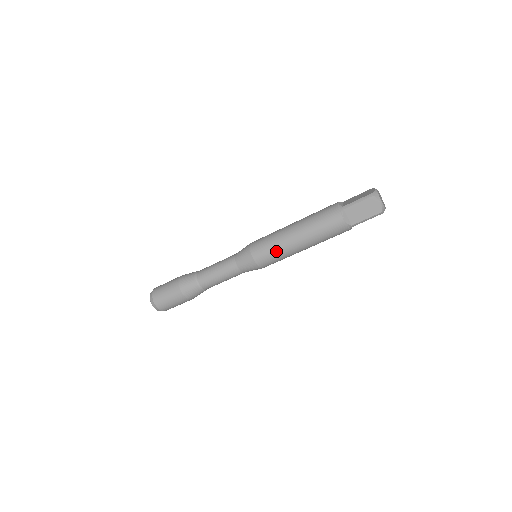
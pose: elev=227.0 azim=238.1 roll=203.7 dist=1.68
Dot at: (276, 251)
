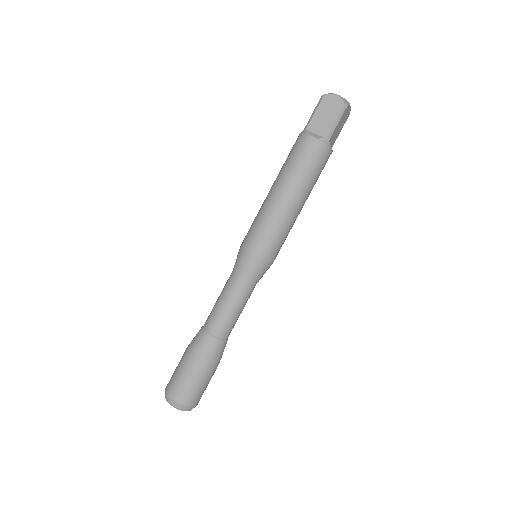
Dot at: (267, 223)
